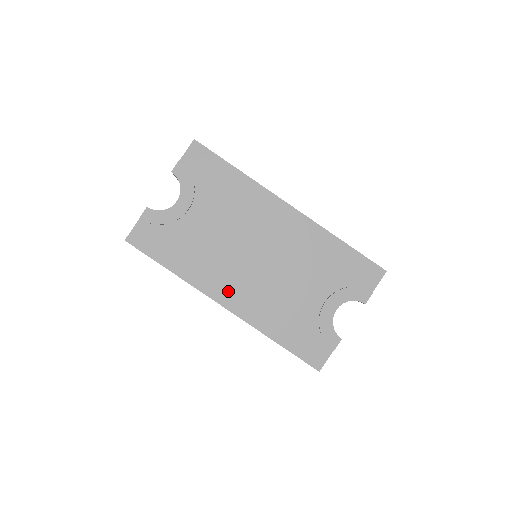
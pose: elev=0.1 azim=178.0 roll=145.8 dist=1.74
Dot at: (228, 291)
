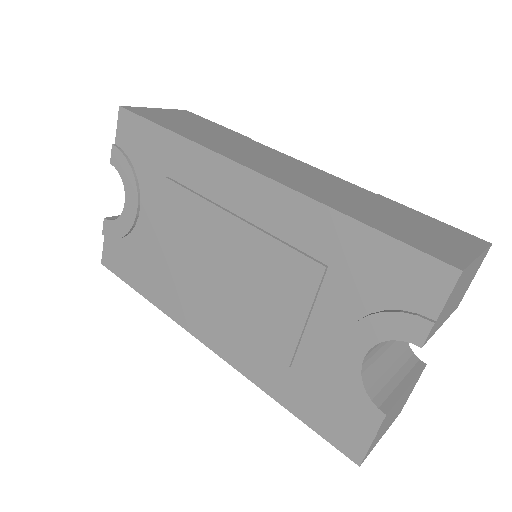
Dot at: (206, 323)
